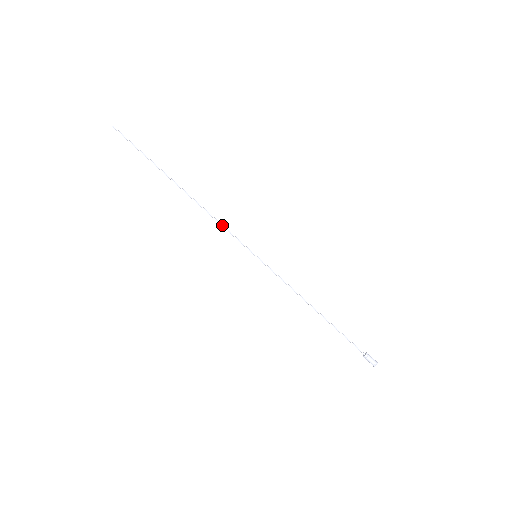
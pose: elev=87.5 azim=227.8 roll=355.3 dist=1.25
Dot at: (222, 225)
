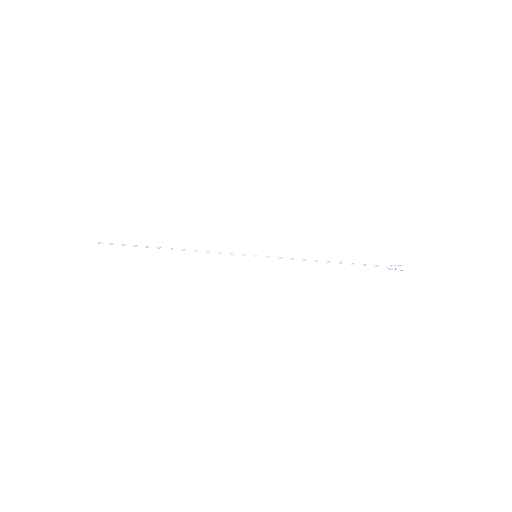
Dot at: (217, 252)
